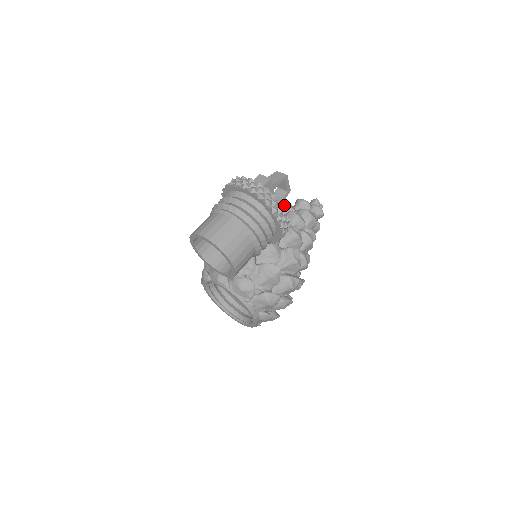
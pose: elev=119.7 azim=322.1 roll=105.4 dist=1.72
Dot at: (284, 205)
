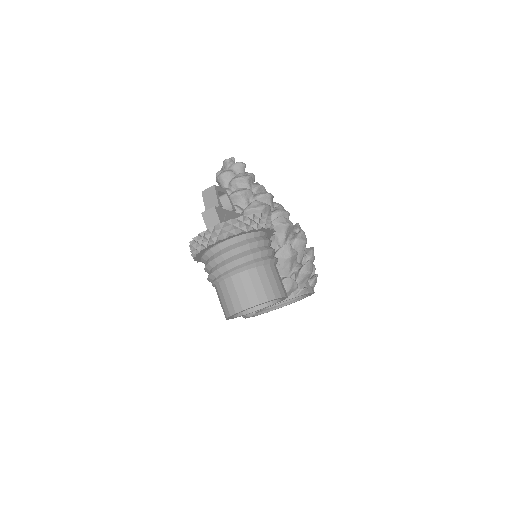
Dot at: occluded
